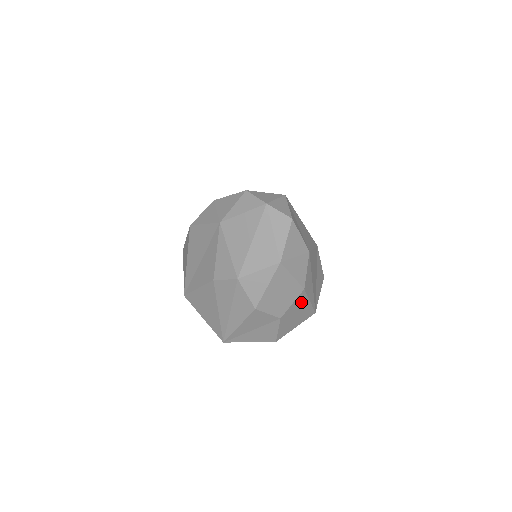
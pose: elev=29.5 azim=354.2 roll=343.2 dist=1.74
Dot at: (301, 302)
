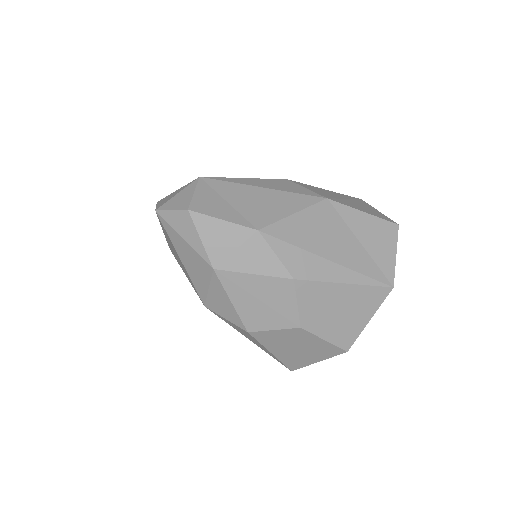
Dot at: (320, 293)
